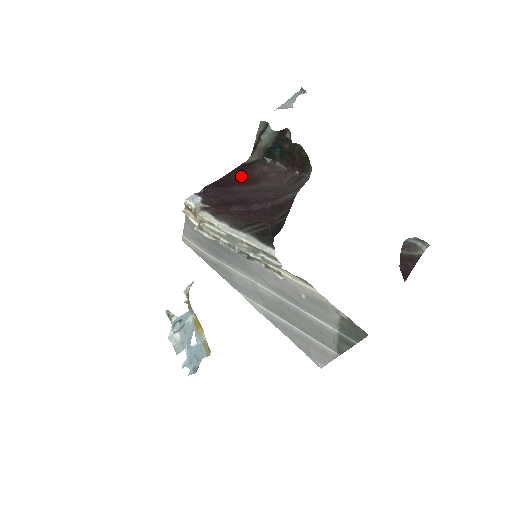
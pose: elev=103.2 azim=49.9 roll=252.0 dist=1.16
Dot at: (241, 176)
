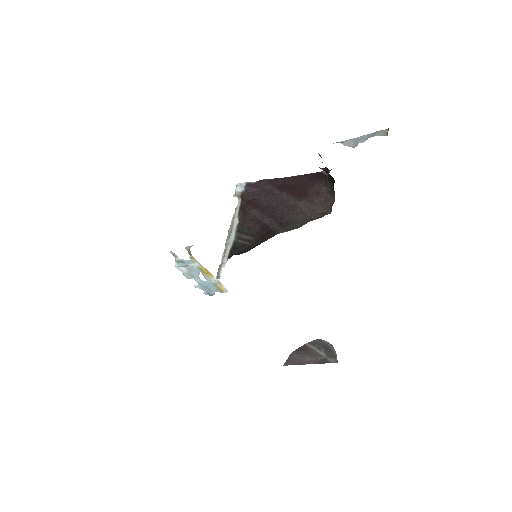
Dot at: (302, 184)
